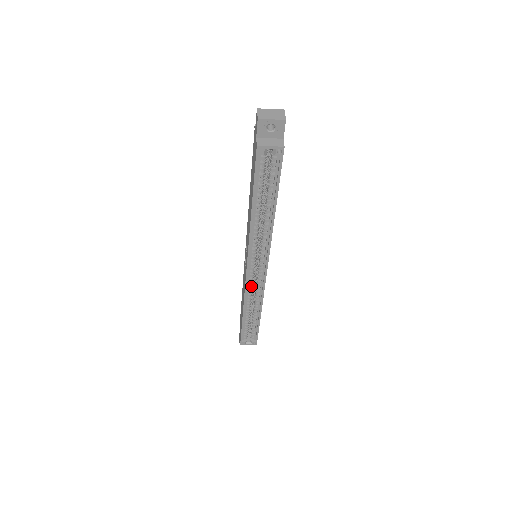
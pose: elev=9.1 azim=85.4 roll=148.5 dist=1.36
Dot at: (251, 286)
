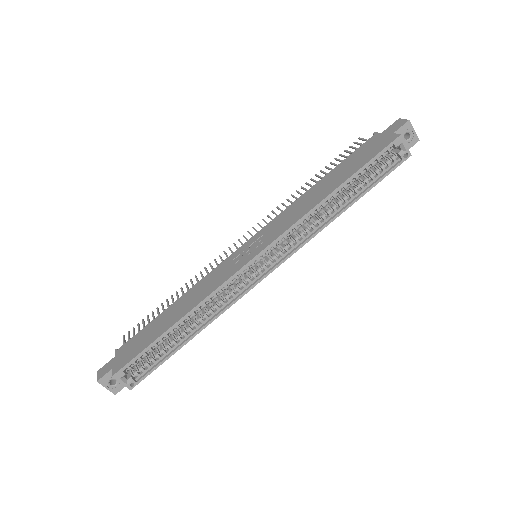
Dot at: (229, 285)
